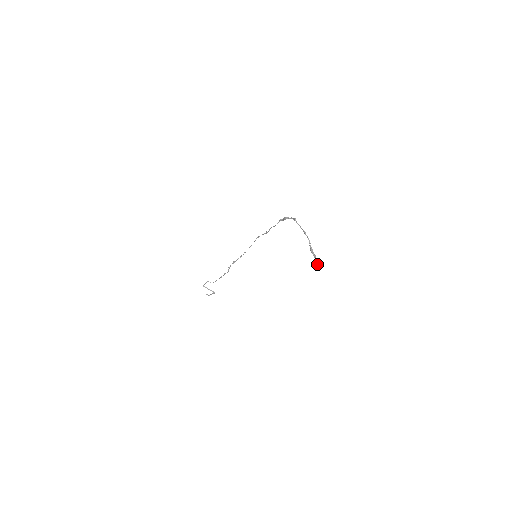
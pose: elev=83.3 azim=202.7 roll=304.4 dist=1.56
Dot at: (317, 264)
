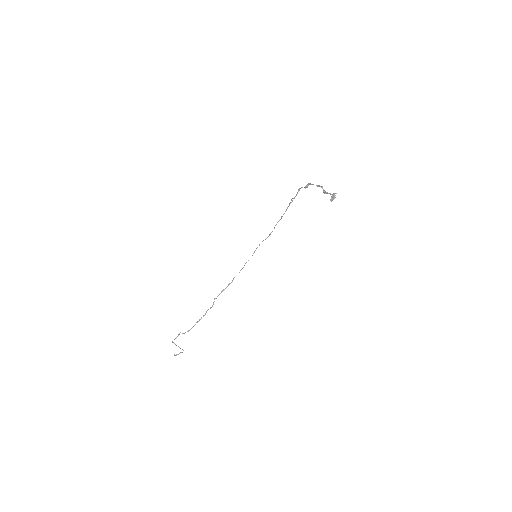
Dot at: (333, 197)
